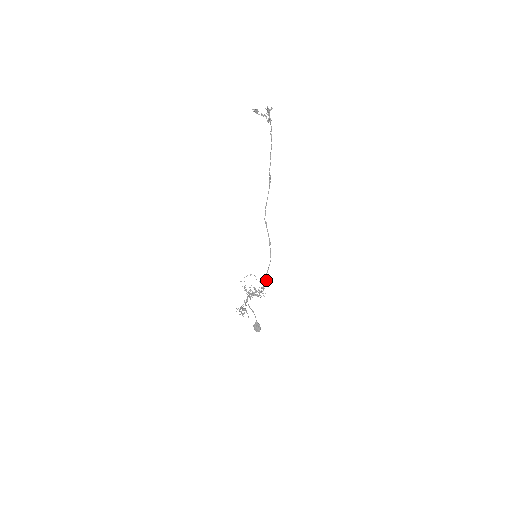
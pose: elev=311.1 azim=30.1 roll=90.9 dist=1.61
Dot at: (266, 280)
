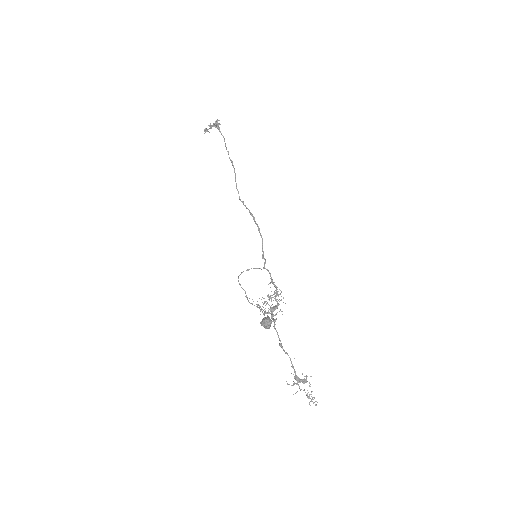
Dot at: (265, 261)
